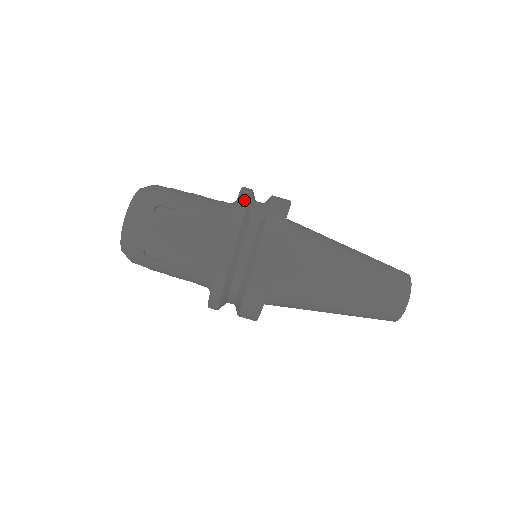
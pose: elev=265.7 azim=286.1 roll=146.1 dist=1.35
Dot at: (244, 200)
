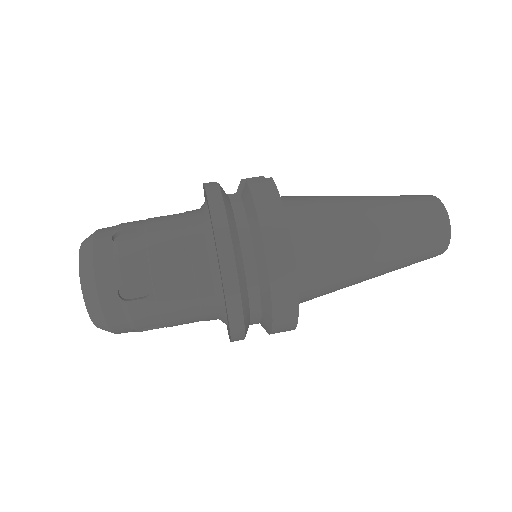
Dot at: (212, 183)
